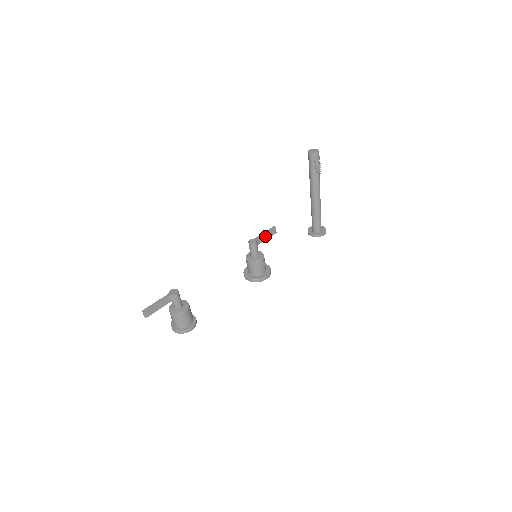
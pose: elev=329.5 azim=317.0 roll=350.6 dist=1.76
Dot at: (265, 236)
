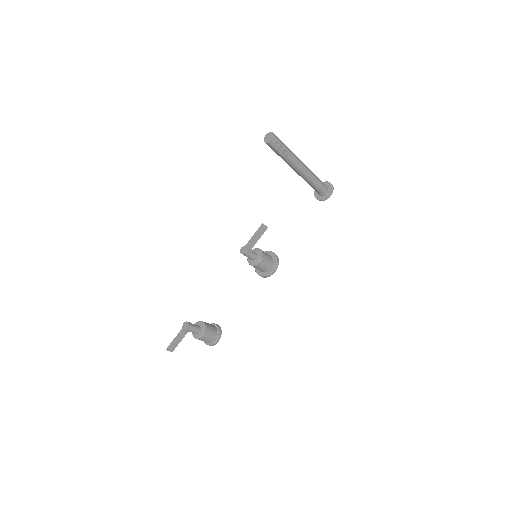
Dot at: (255, 238)
